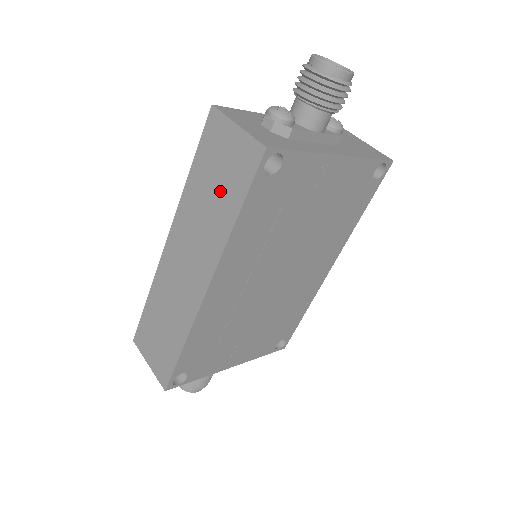
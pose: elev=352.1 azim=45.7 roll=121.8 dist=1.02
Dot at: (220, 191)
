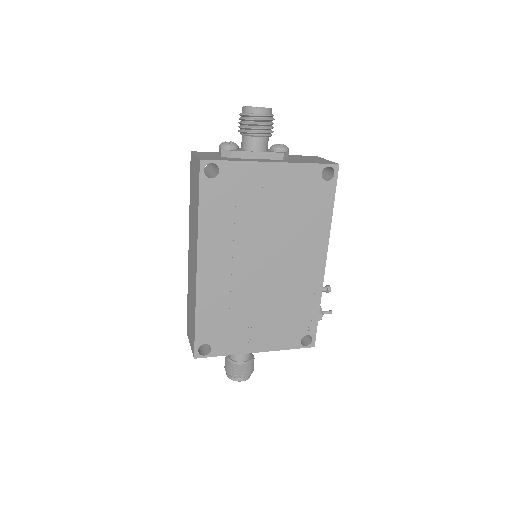
Dot at: (195, 199)
